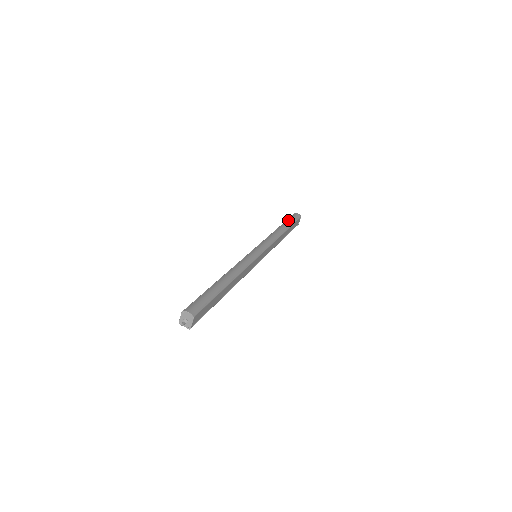
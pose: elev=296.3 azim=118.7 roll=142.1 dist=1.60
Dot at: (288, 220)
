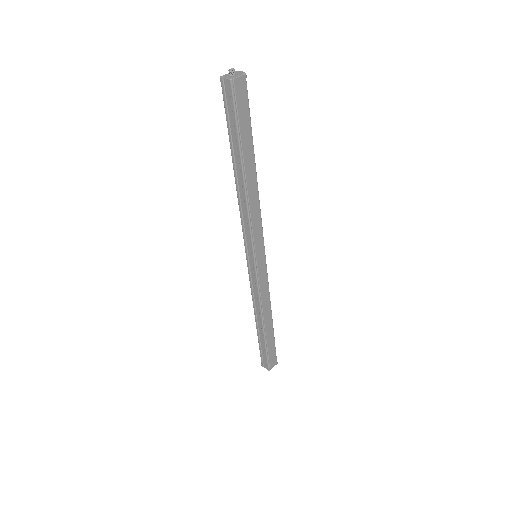
Dot at: occluded
